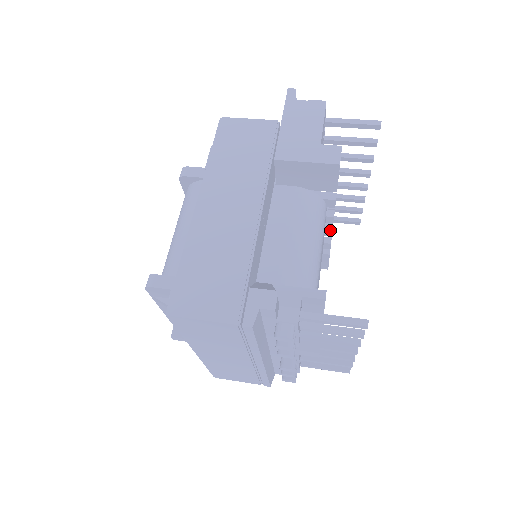
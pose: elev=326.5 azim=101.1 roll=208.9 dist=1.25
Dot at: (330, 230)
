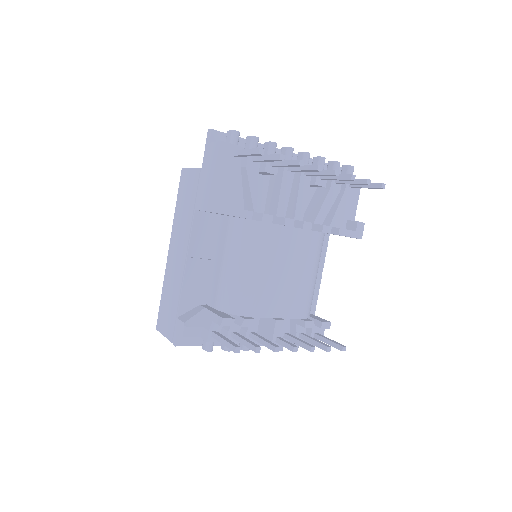
Dot at: (301, 228)
